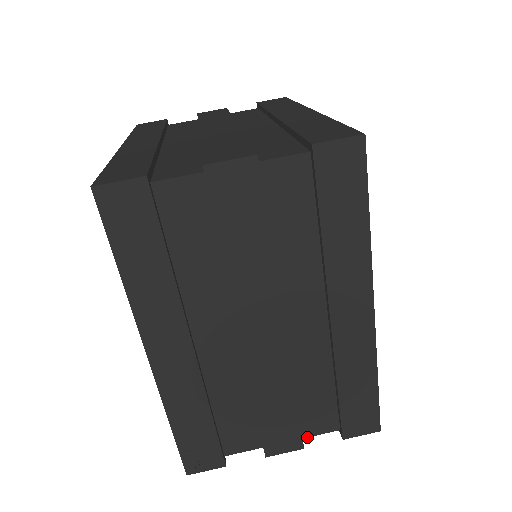
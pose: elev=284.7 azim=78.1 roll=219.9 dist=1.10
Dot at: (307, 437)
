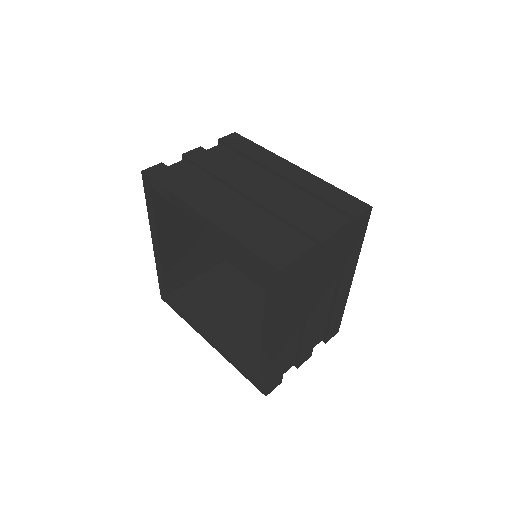
Dot at: occluded
